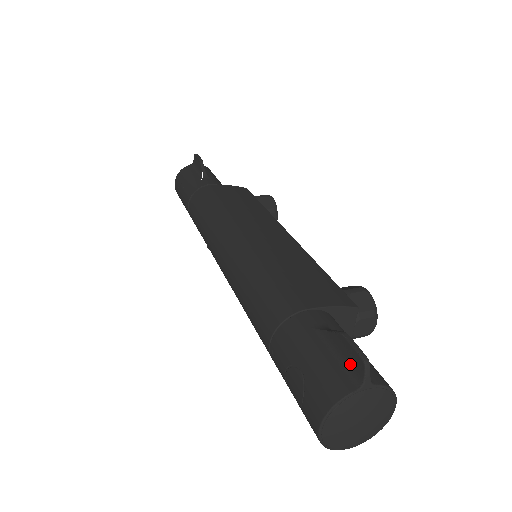
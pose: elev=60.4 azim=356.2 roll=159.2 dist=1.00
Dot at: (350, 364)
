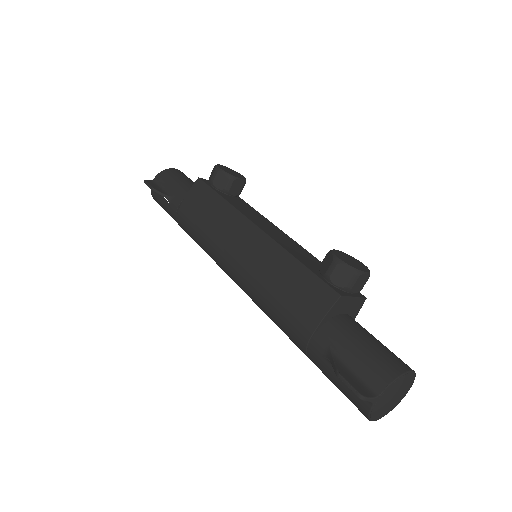
Dot at: occluded
